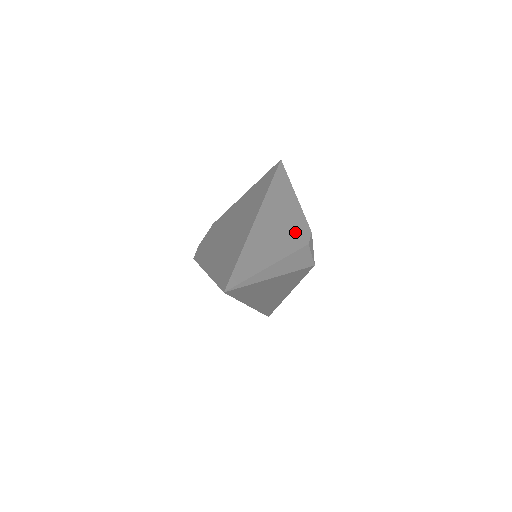
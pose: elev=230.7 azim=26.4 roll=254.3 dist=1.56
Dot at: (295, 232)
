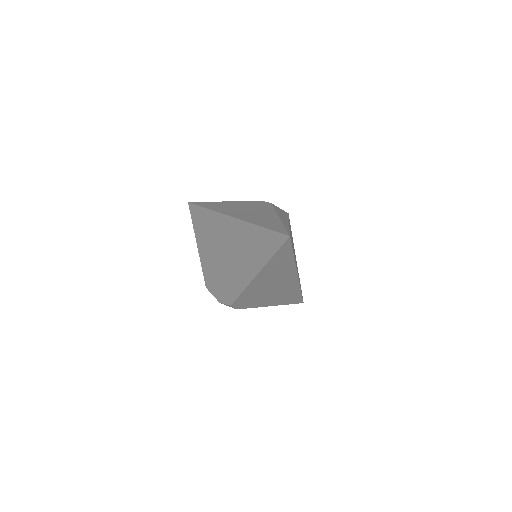
Dot at: (257, 206)
